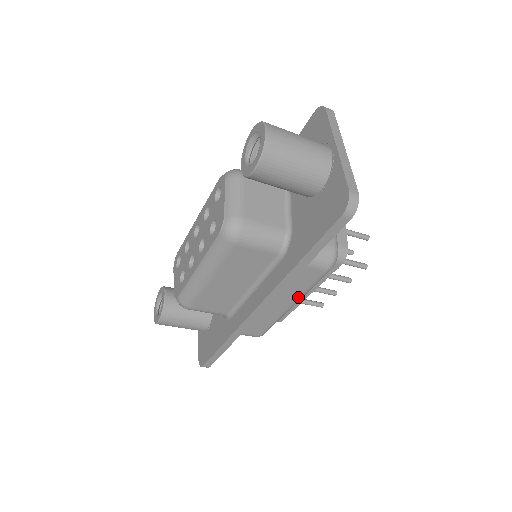
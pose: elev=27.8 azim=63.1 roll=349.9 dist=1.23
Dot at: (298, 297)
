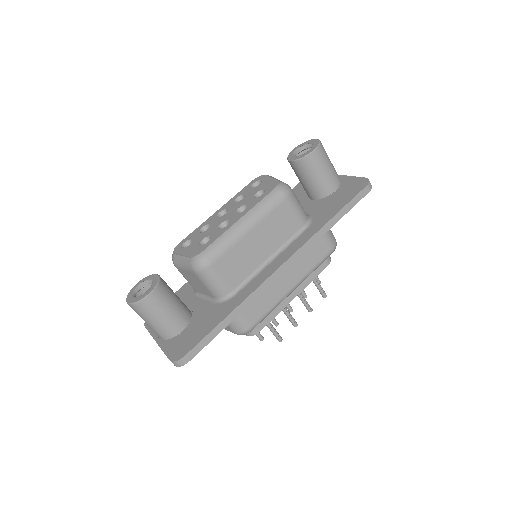
Dot at: (304, 276)
